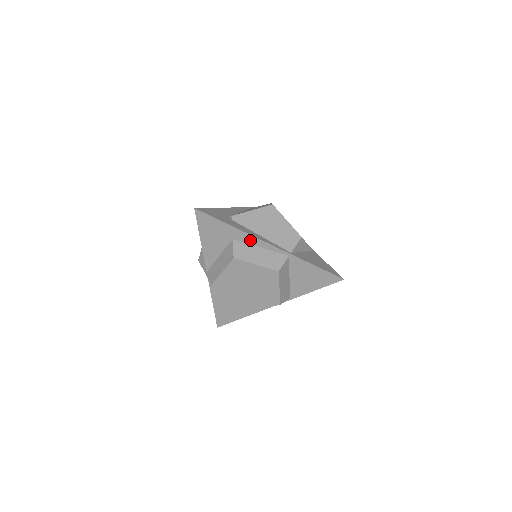
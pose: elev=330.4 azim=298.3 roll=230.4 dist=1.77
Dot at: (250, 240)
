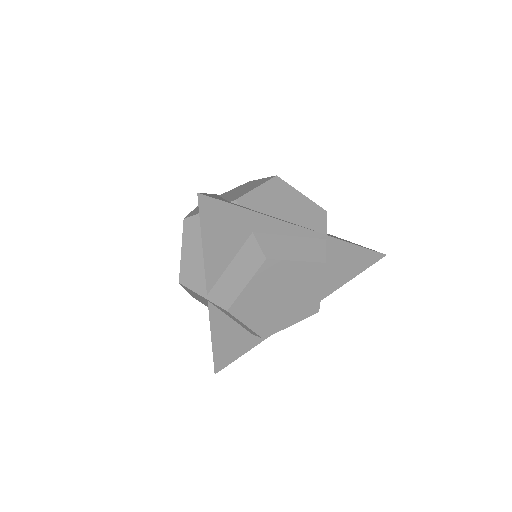
Dot at: (277, 228)
